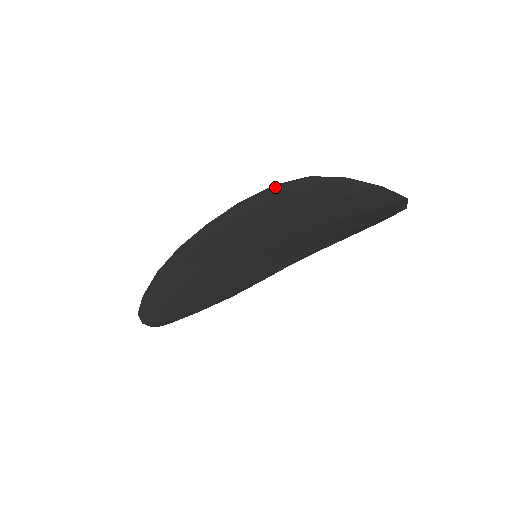
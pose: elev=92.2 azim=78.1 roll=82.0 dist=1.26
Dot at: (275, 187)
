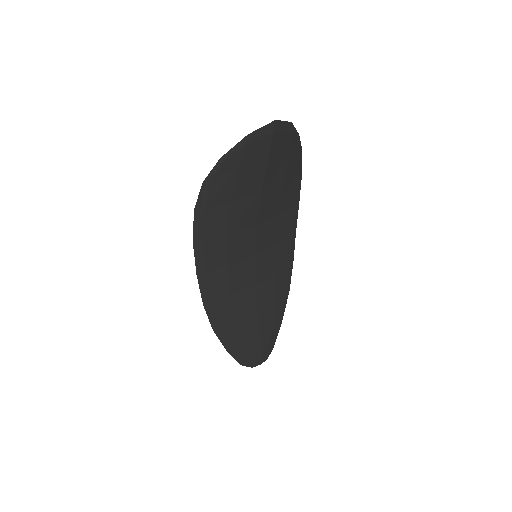
Dot at: (196, 212)
